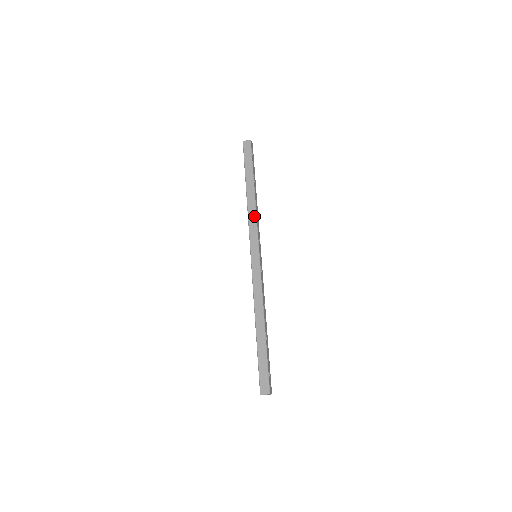
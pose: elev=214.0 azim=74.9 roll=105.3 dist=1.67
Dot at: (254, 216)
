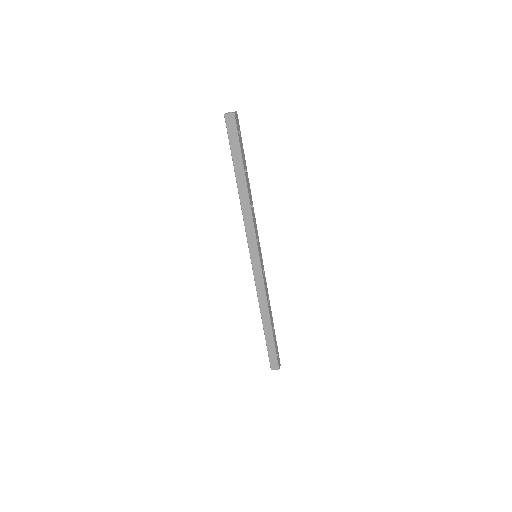
Dot at: (250, 217)
